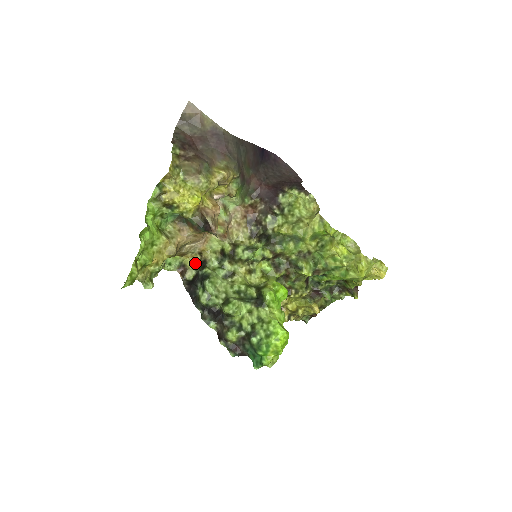
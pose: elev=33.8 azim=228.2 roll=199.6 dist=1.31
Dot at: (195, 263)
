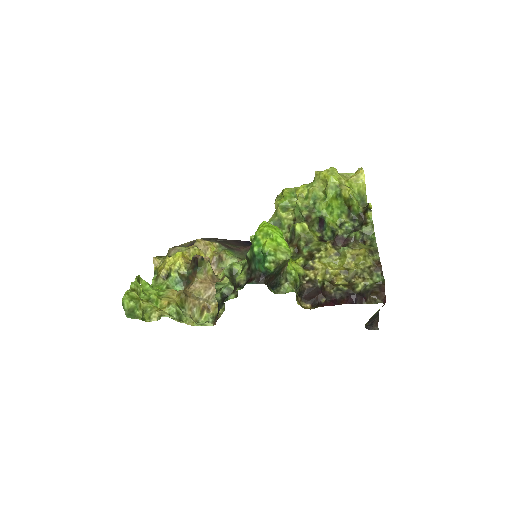
Dot at: occluded
